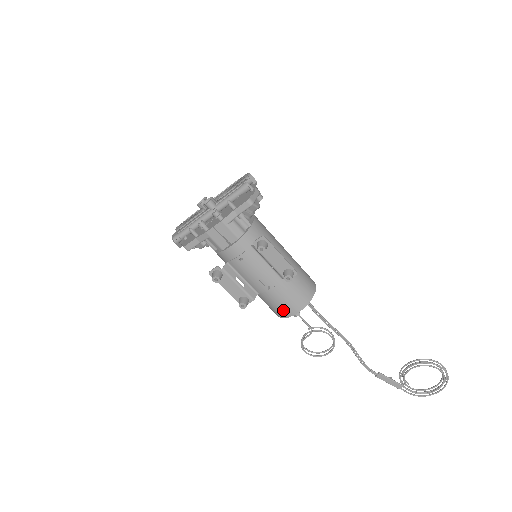
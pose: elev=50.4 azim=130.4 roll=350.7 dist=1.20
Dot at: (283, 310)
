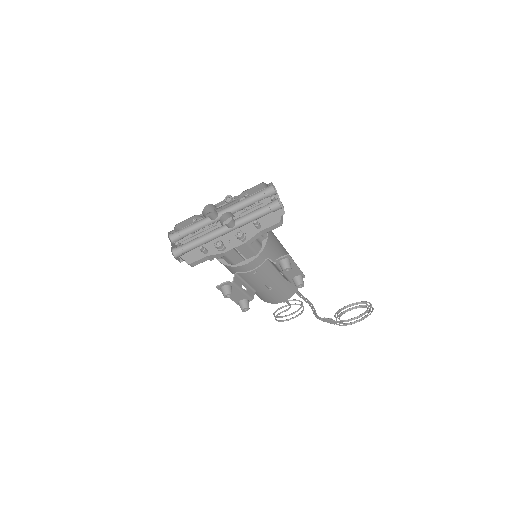
Dot at: (274, 300)
